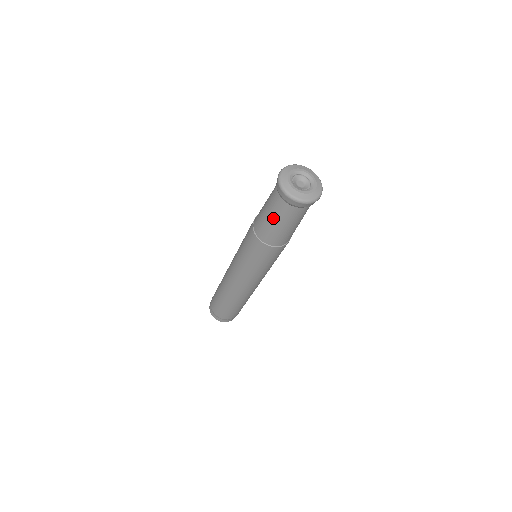
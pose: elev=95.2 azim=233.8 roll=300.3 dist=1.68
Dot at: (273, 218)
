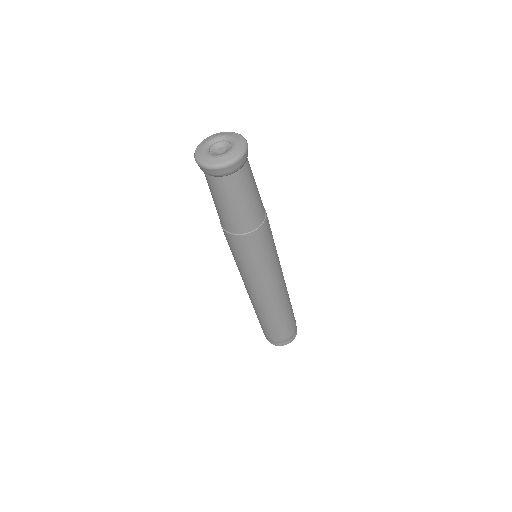
Dot at: occluded
